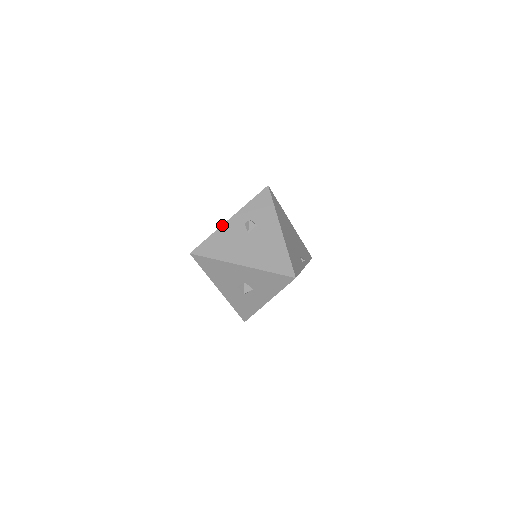
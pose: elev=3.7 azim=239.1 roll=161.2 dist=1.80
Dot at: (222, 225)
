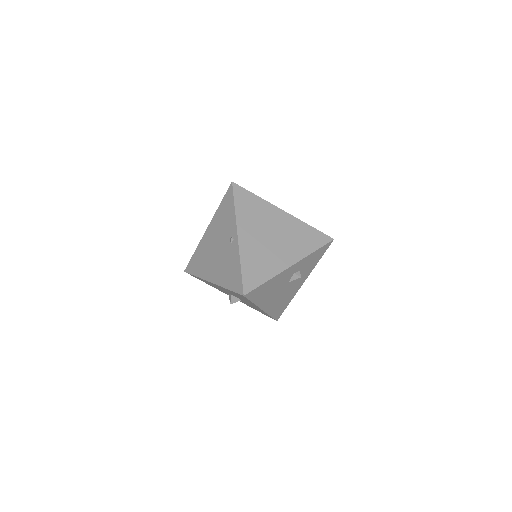
Dot at: (283, 272)
